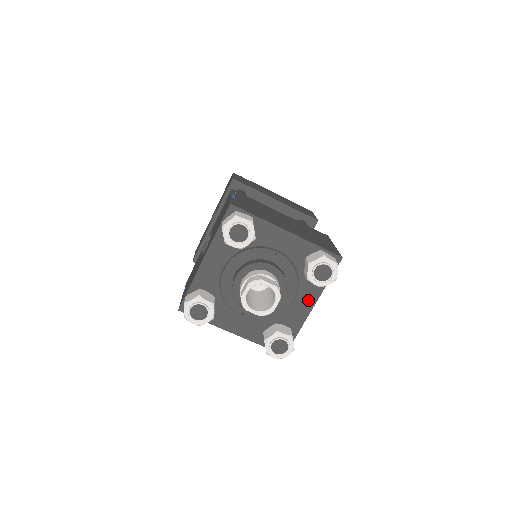
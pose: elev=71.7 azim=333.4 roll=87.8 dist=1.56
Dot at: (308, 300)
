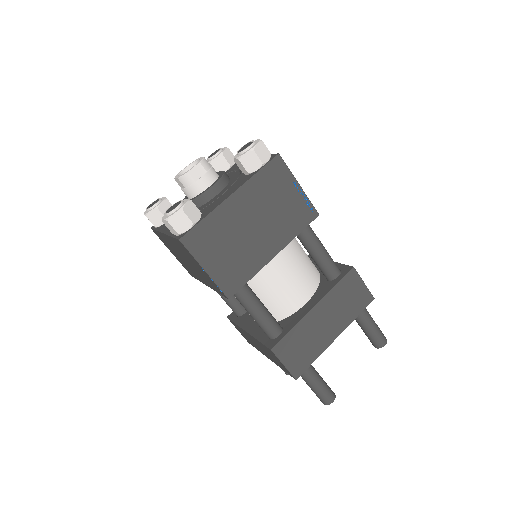
Dot at: (232, 191)
